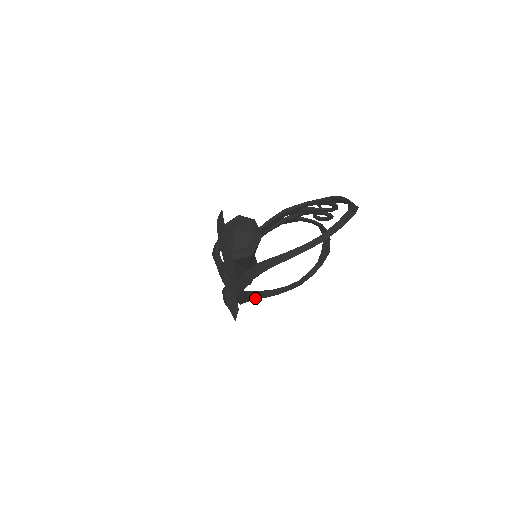
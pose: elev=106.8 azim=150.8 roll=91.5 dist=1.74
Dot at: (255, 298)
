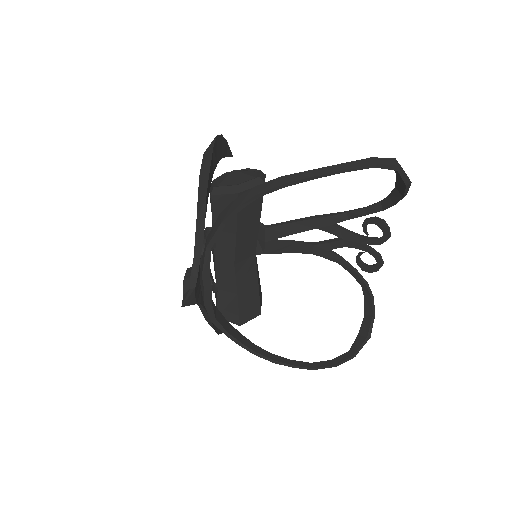
Dot at: (236, 338)
